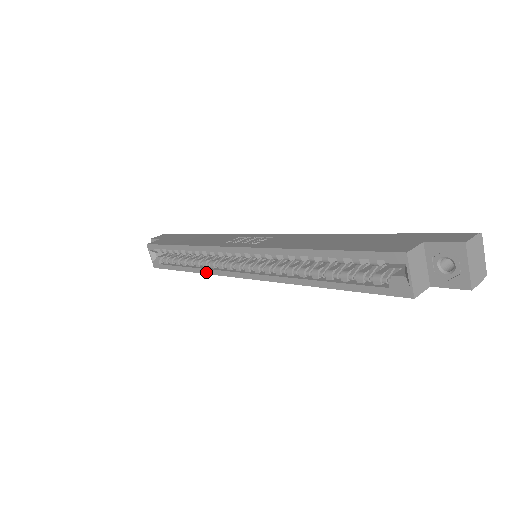
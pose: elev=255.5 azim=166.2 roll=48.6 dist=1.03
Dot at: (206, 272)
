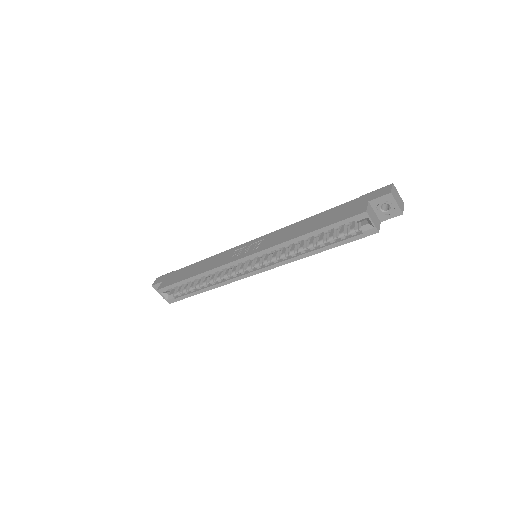
Dot at: (224, 284)
